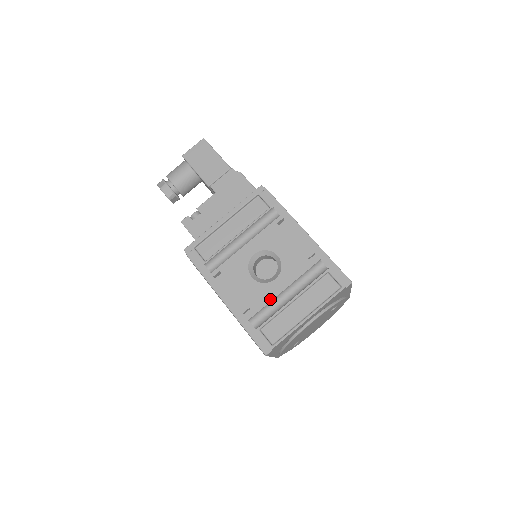
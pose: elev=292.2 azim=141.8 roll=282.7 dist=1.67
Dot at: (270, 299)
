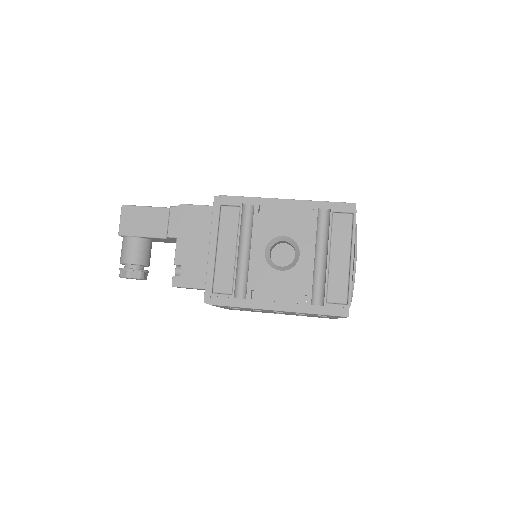
Dot at: (311, 273)
